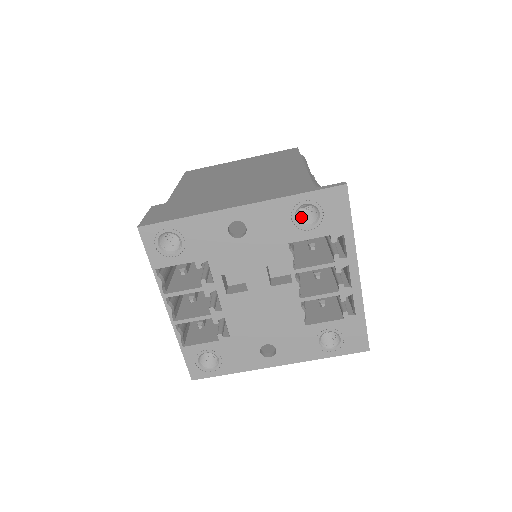
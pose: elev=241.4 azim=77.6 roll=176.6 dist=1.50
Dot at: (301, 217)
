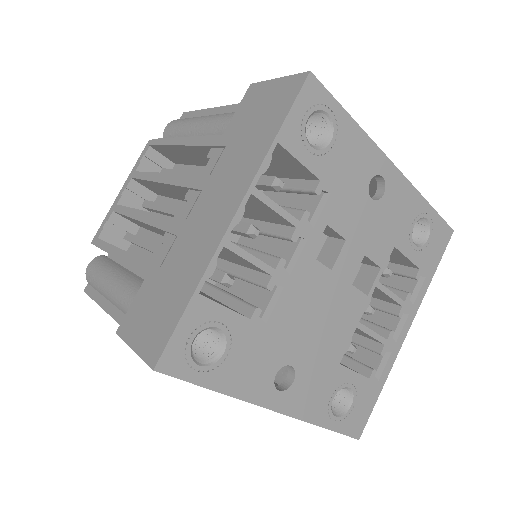
Dot at: occluded
